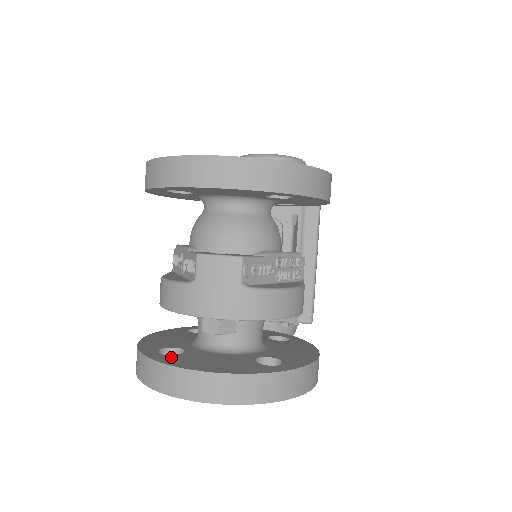
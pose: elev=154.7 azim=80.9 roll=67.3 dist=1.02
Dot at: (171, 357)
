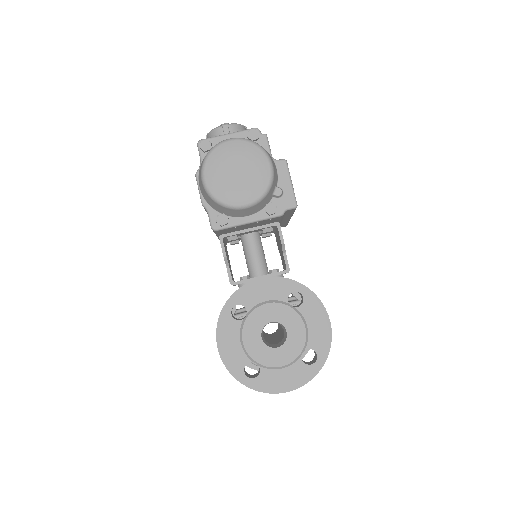
Dot at: occluded
